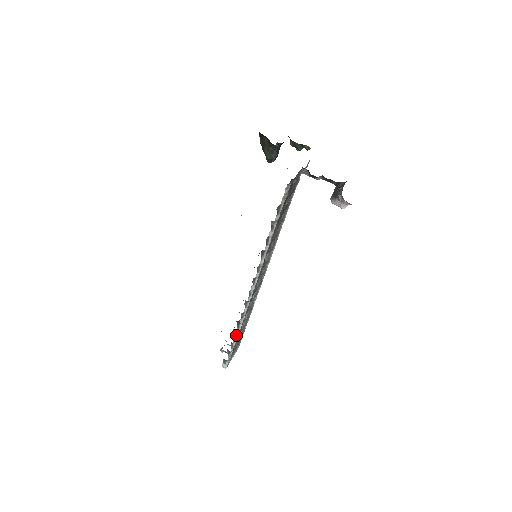
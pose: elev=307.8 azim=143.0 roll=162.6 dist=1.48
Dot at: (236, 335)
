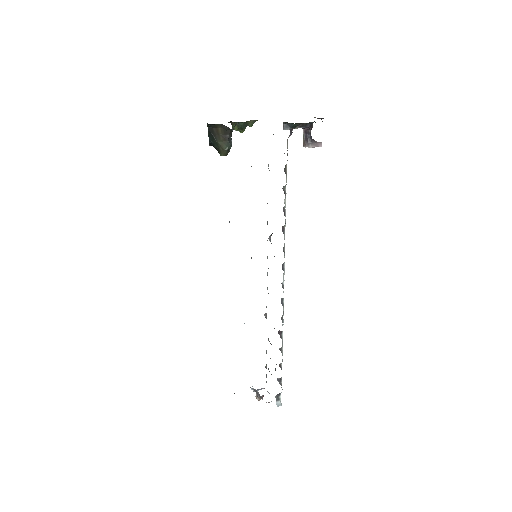
Dot at: (281, 351)
